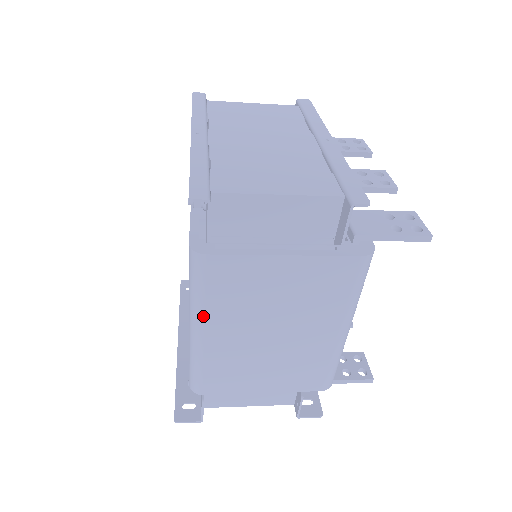
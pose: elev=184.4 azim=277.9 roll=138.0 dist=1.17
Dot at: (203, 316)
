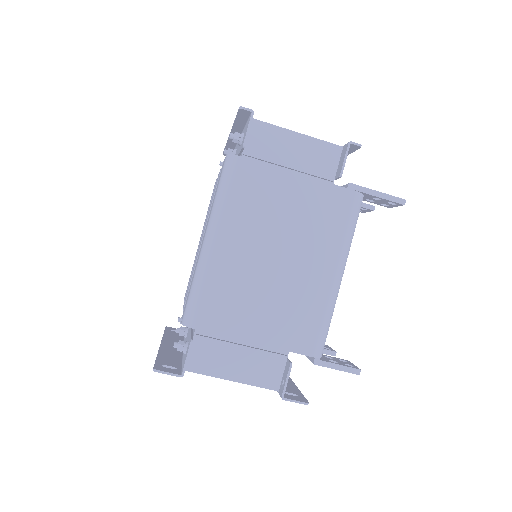
Dot at: (222, 220)
